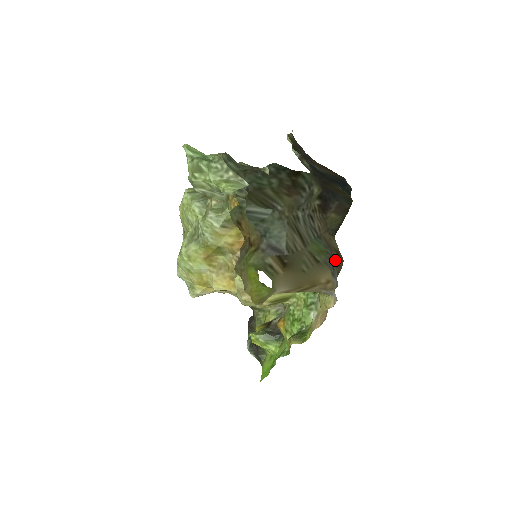
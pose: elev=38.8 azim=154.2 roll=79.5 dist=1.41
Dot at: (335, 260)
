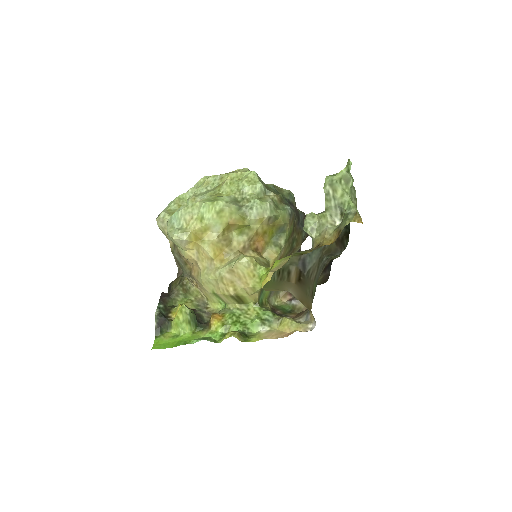
Dot at: occluded
